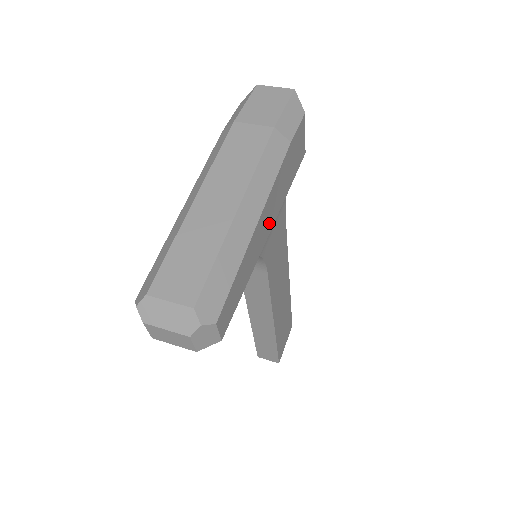
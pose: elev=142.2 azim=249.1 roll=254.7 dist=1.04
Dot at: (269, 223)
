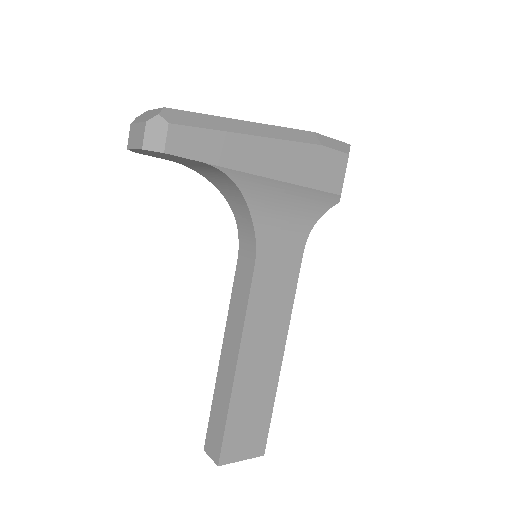
Dot at: (268, 166)
